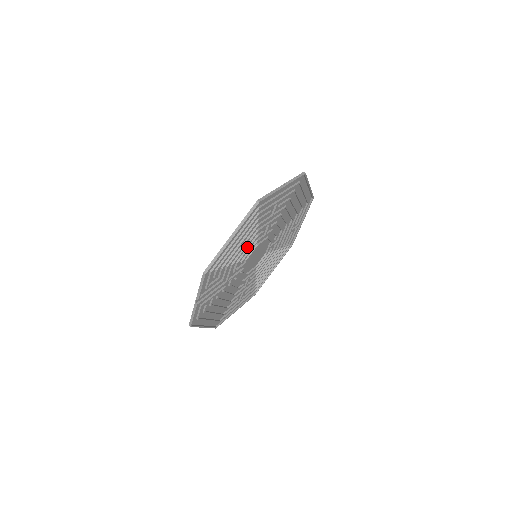
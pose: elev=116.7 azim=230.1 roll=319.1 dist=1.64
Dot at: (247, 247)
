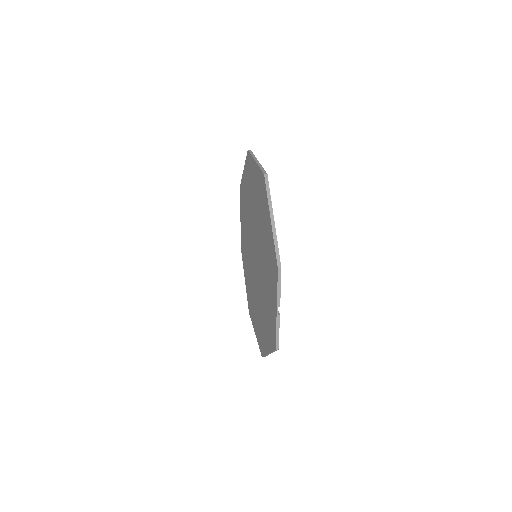
Dot at: (261, 240)
